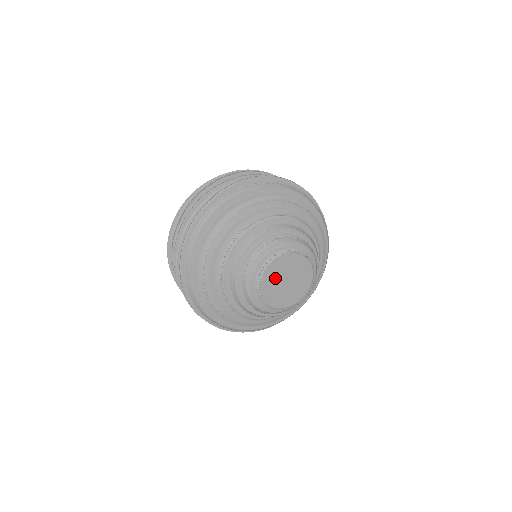
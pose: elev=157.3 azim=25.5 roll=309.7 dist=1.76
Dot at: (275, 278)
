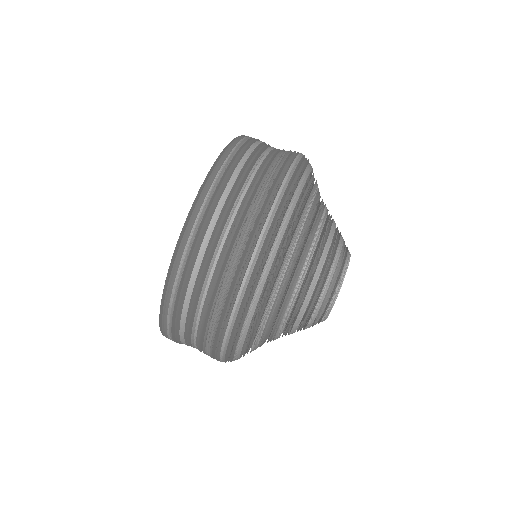
Dot at: occluded
